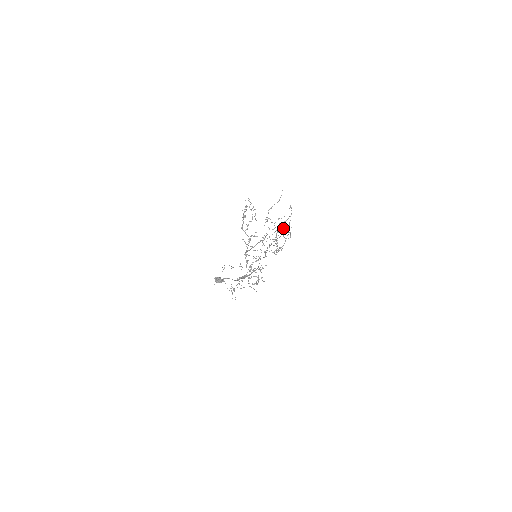
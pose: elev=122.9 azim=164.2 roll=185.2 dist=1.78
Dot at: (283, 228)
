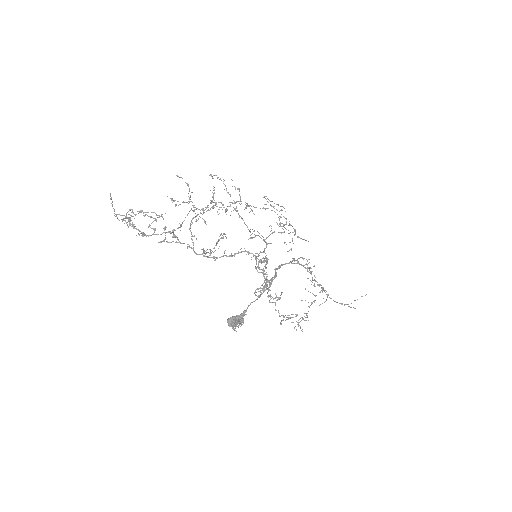
Dot at: occluded
